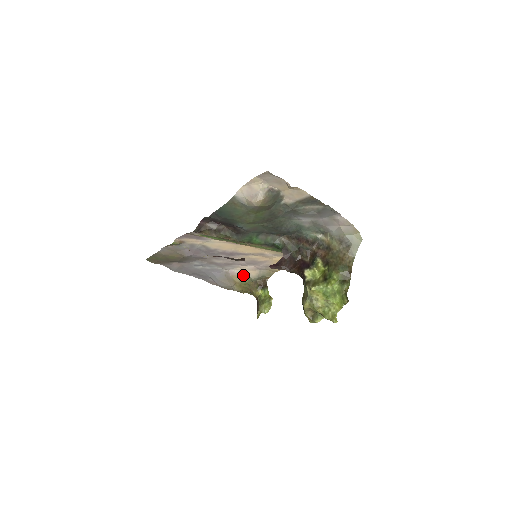
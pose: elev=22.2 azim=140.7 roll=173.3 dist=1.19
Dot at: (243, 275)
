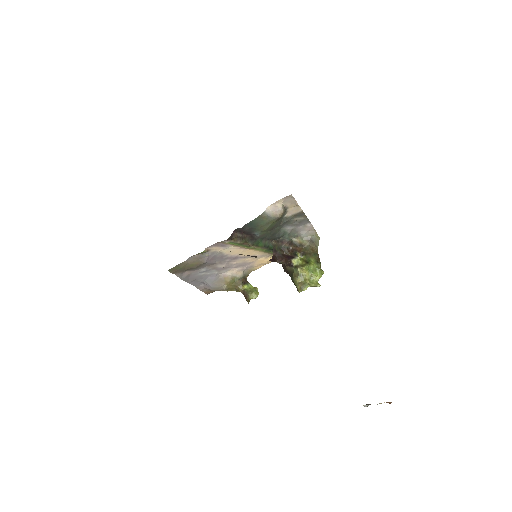
Dot at: (232, 276)
